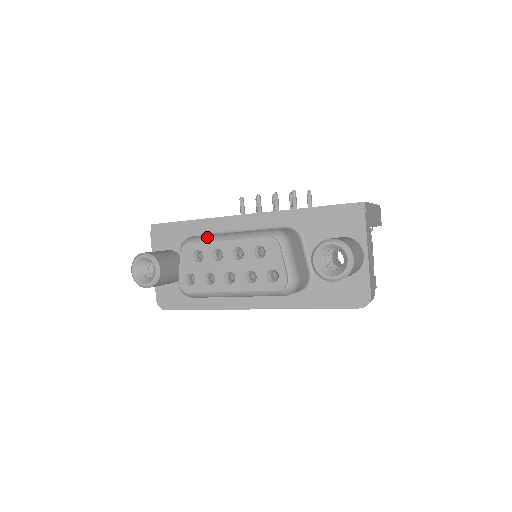
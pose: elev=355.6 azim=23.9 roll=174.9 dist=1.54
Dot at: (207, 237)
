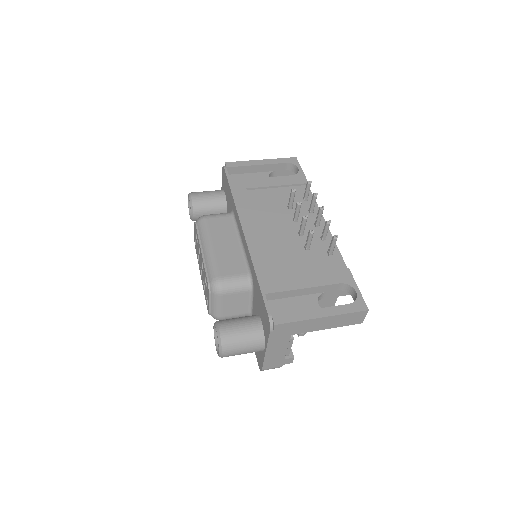
Dot at: (203, 232)
